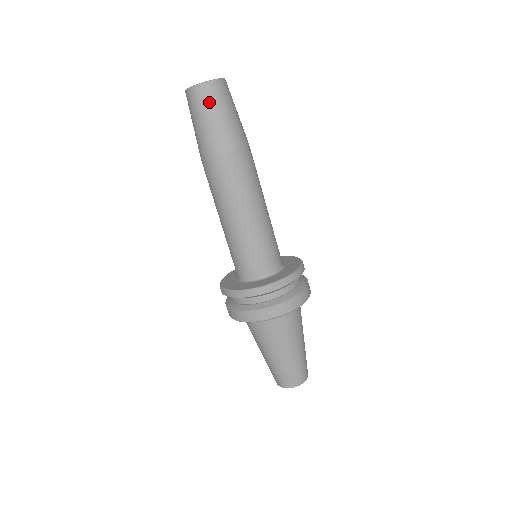
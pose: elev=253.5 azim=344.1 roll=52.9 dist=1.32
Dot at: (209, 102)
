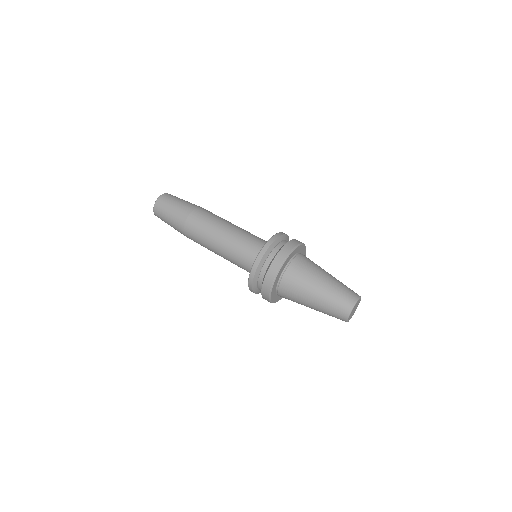
Dot at: (162, 210)
